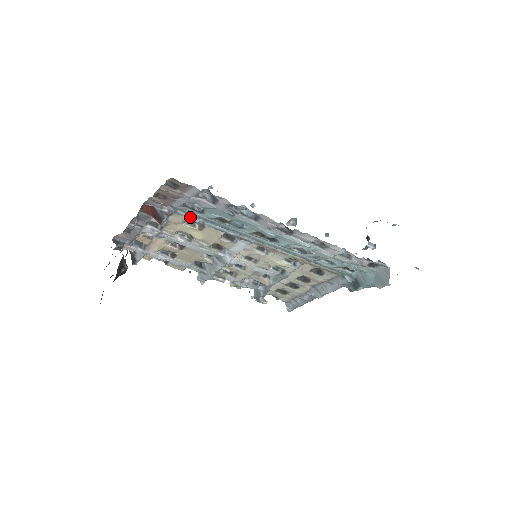
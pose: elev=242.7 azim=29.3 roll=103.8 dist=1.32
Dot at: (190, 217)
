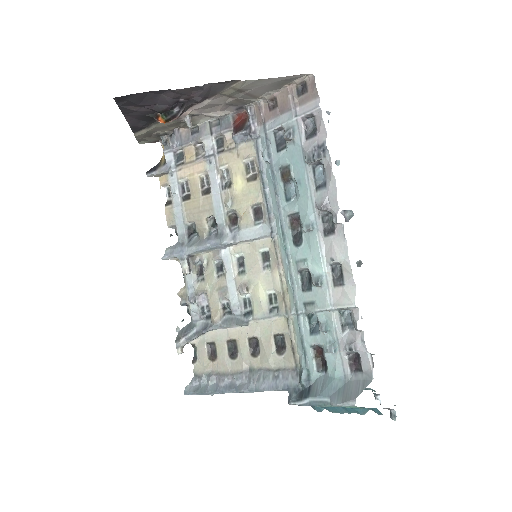
Dot at: (260, 155)
